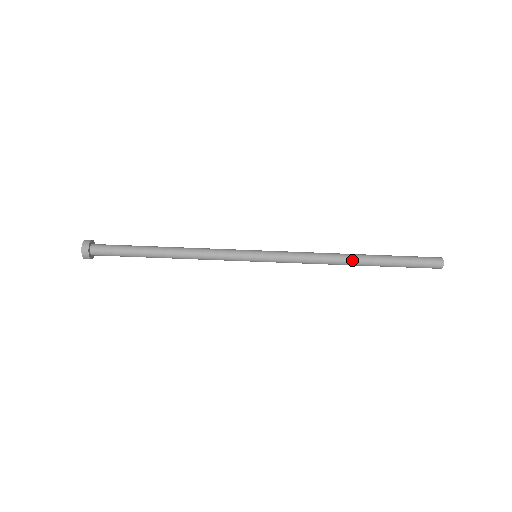
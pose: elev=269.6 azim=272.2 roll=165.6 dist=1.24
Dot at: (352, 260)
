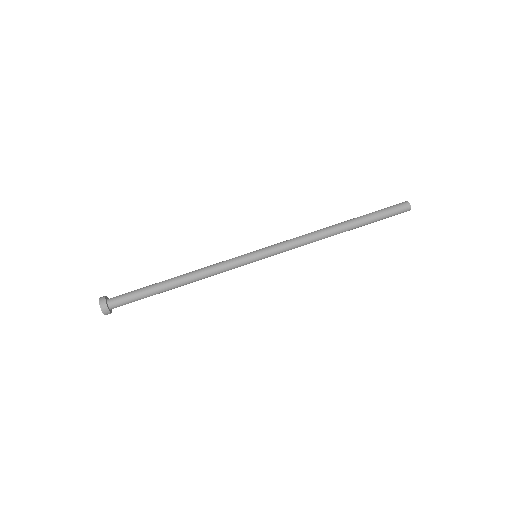
Dot at: (337, 229)
